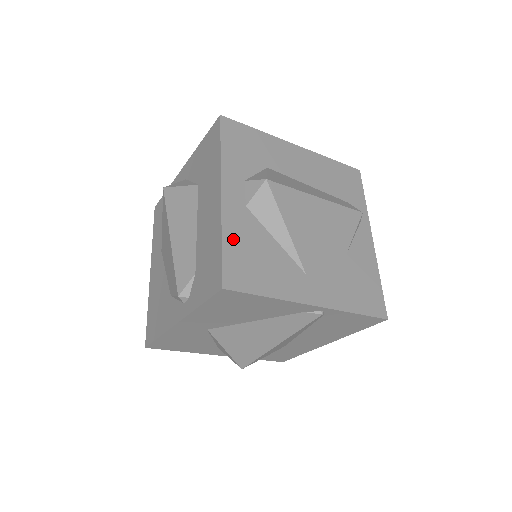
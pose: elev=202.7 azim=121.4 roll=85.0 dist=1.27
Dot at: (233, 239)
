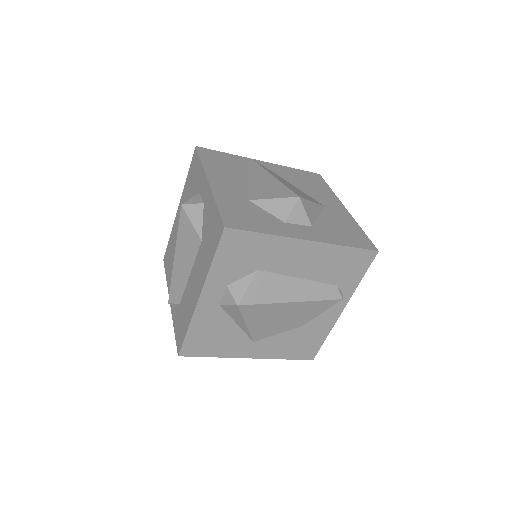
Dot at: (198, 328)
